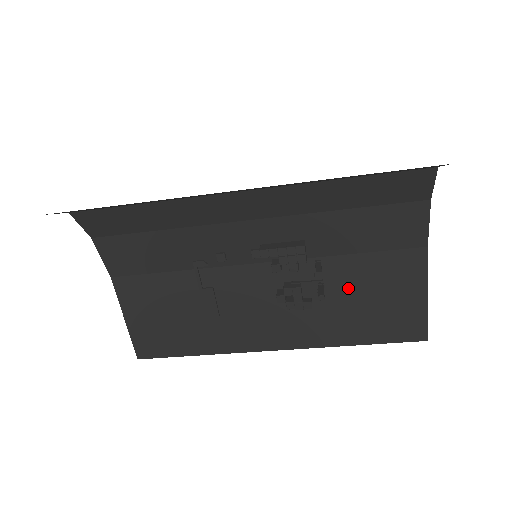
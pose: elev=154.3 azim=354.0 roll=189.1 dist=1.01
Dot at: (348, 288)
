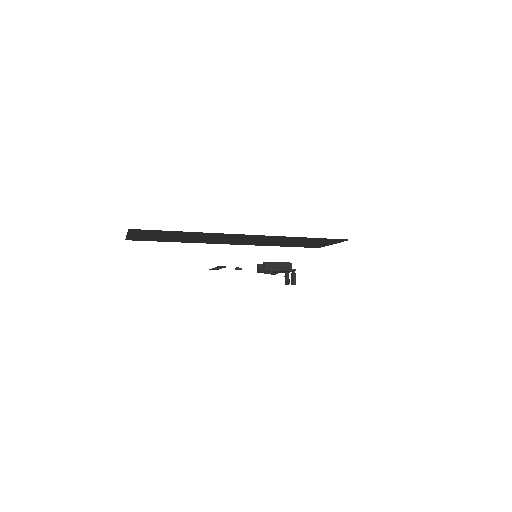
Dot at: (294, 241)
